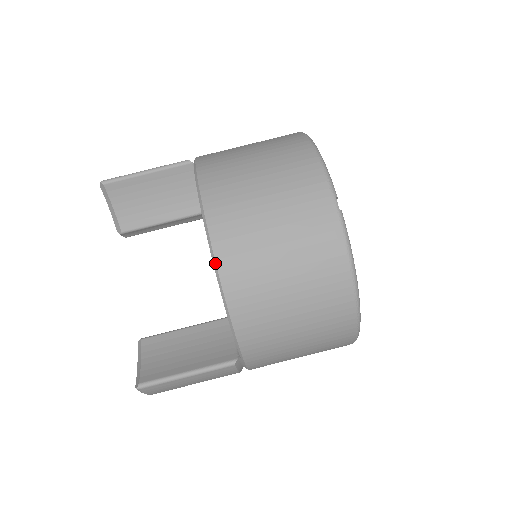
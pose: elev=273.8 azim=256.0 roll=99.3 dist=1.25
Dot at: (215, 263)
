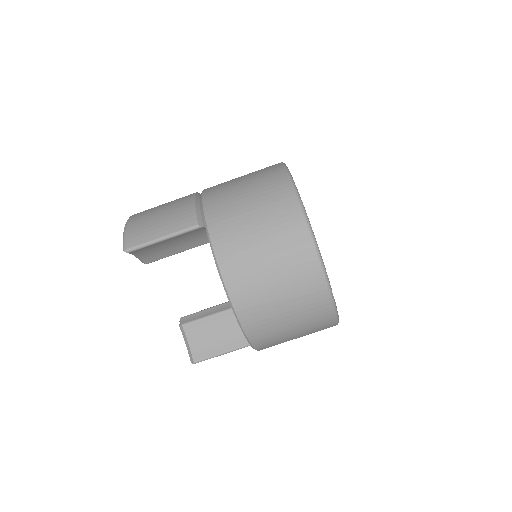
Dot at: (247, 339)
